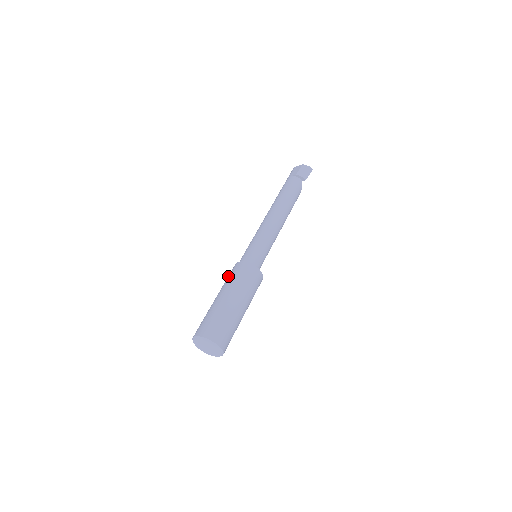
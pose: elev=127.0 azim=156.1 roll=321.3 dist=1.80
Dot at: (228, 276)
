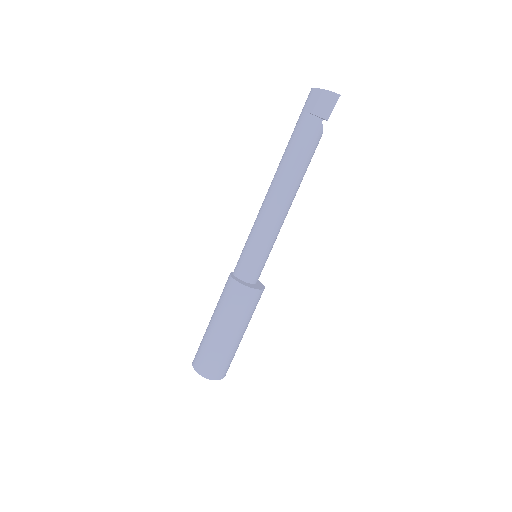
Dot at: (222, 293)
